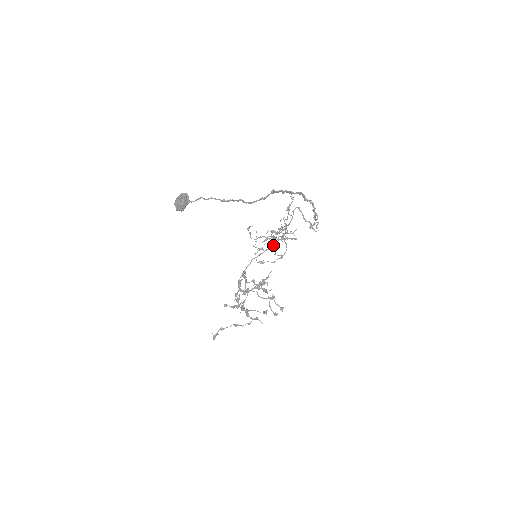
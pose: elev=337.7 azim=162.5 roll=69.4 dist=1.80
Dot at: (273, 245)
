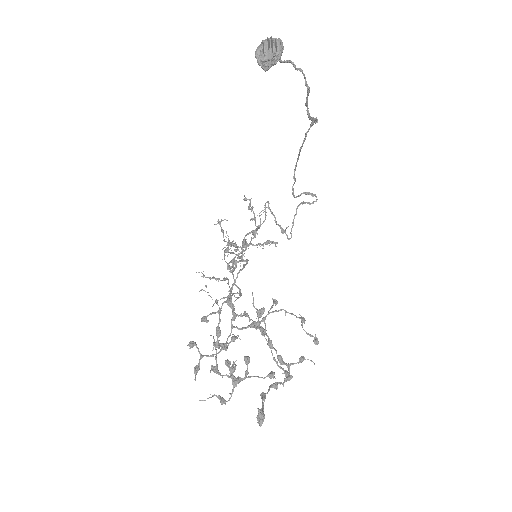
Dot at: (231, 270)
